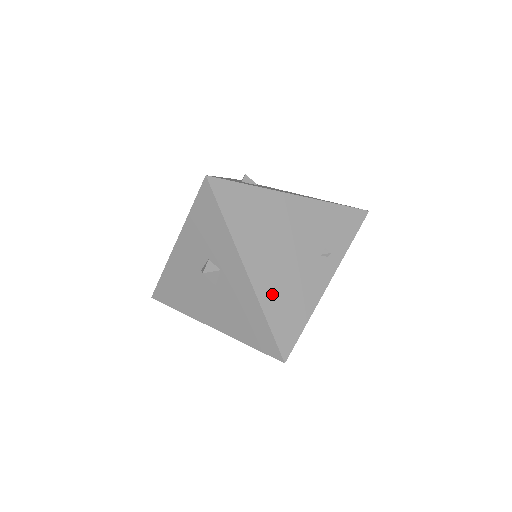
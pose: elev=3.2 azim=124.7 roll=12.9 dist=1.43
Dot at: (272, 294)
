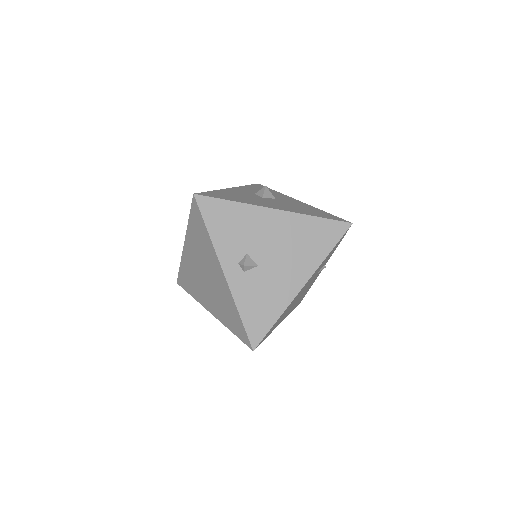
Dot at: occluded
